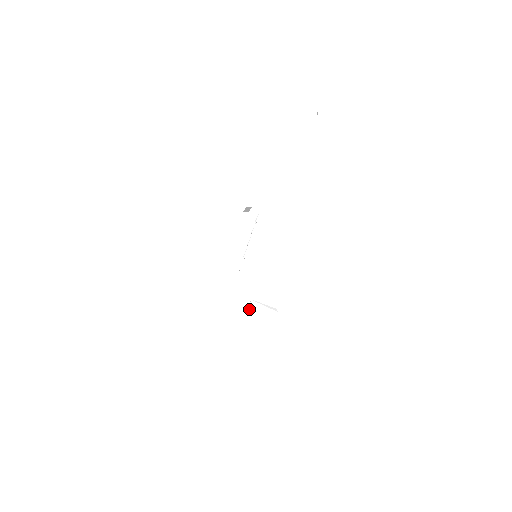
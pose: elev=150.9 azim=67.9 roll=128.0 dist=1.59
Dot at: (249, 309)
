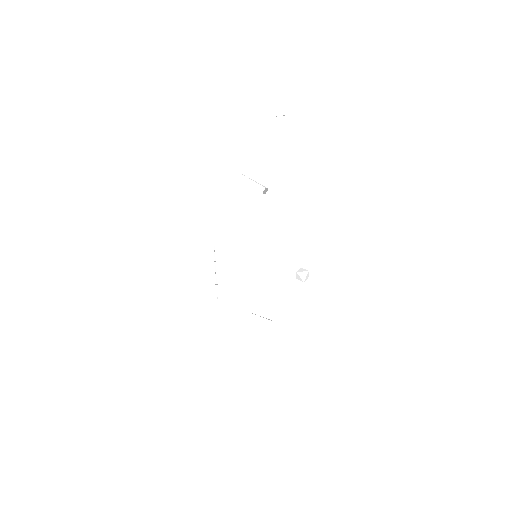
Dot at: (306, 272)
